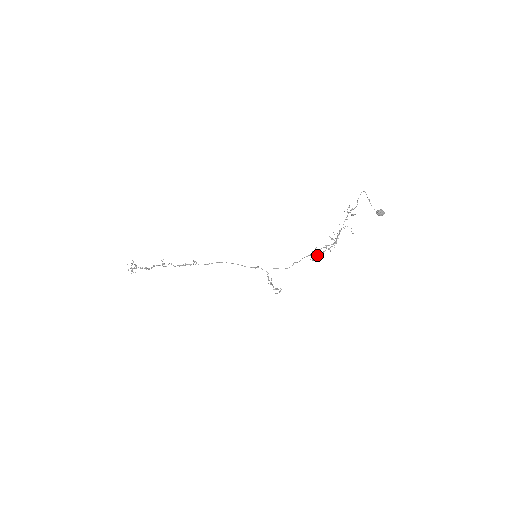
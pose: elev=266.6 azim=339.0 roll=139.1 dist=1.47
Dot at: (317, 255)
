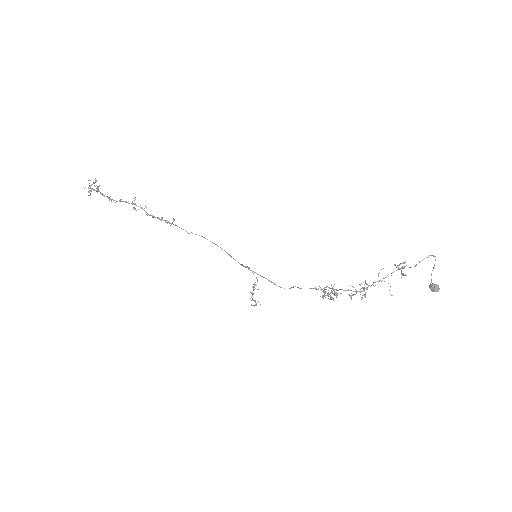
Dot at: occluded
